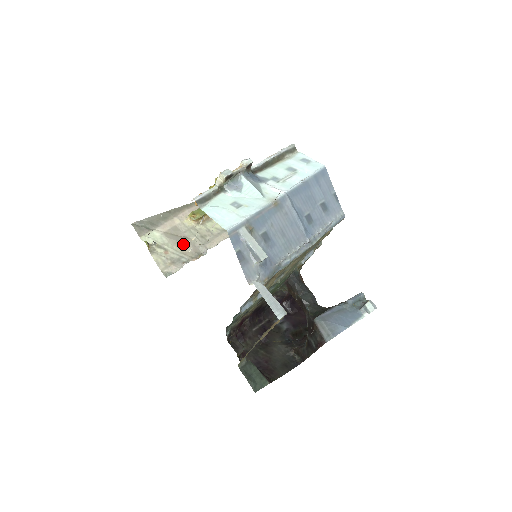
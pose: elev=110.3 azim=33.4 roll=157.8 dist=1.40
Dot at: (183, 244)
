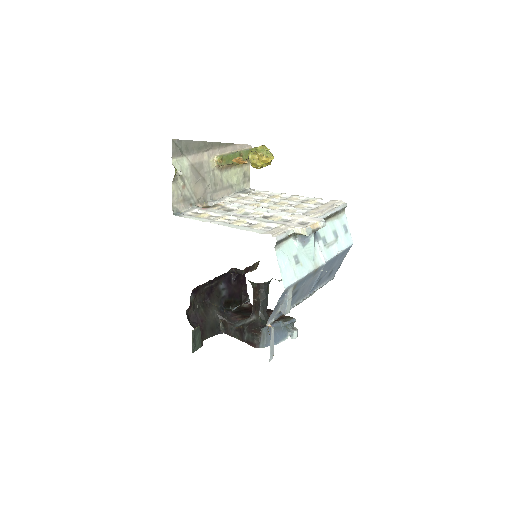
Dot at: (199, 185)
